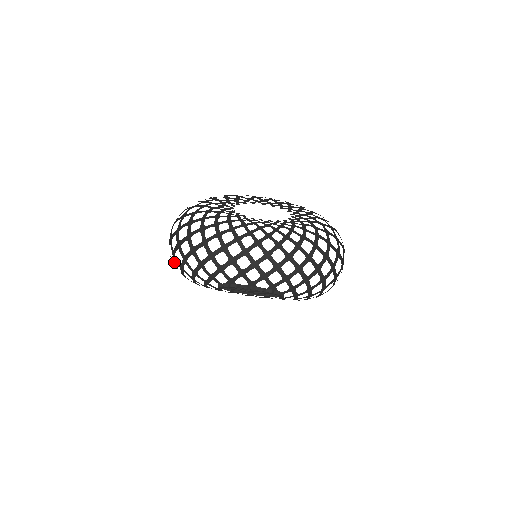
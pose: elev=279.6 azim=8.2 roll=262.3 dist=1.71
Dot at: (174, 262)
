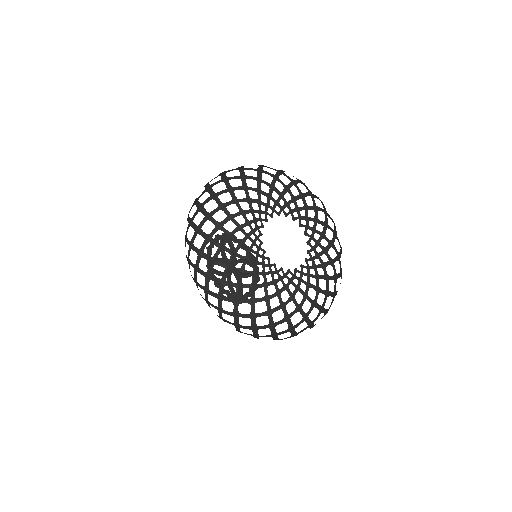
Dot at: (194, 201)
